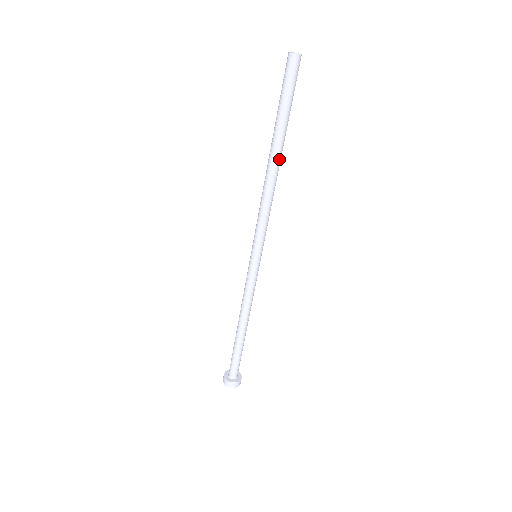
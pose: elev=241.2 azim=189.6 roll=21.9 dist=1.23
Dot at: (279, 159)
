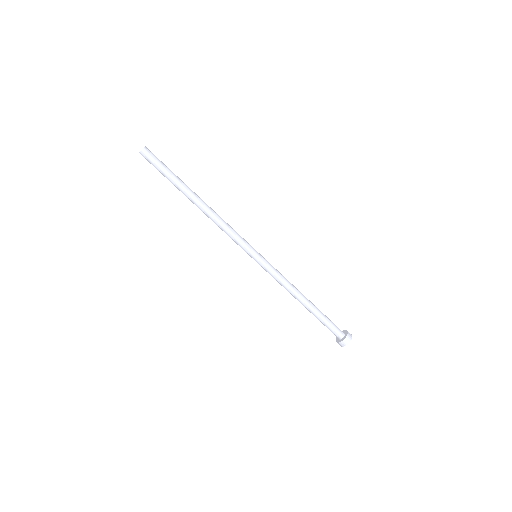
Dot at: (197, 200)
